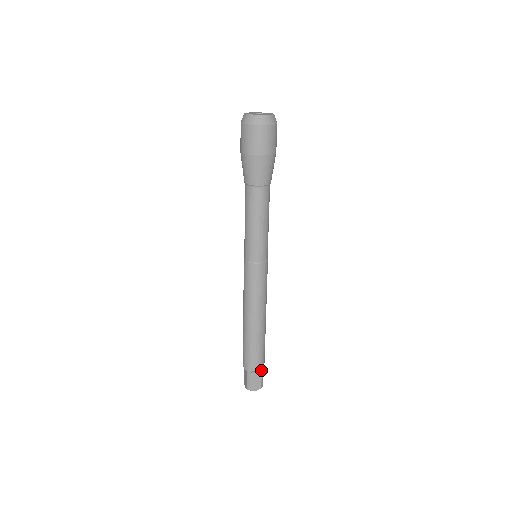
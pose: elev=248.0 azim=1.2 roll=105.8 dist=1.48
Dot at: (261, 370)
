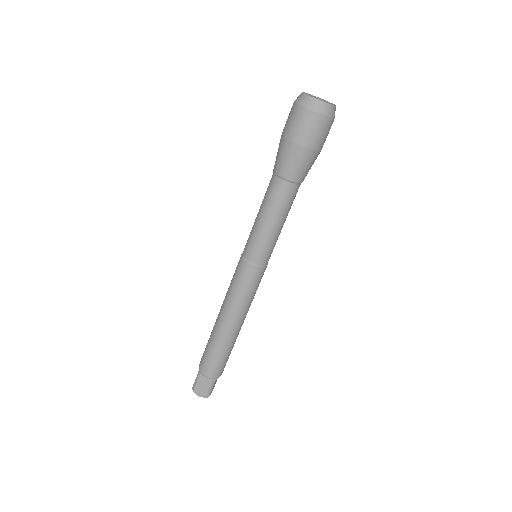
Dot at: occluded
